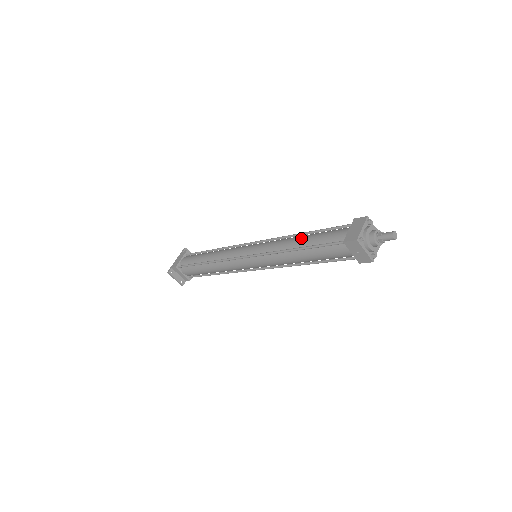
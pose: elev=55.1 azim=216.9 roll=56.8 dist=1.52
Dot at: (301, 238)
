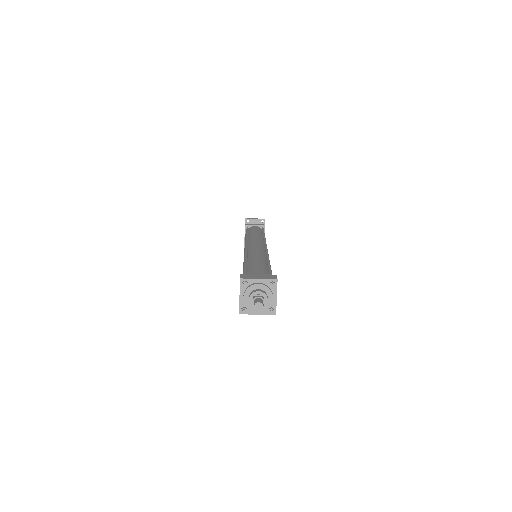
Dot at: occluded
